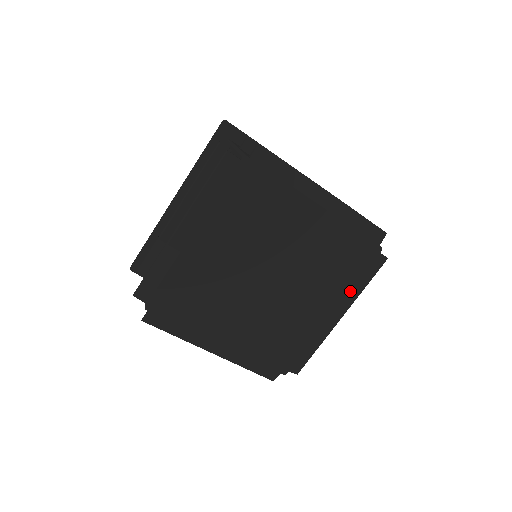
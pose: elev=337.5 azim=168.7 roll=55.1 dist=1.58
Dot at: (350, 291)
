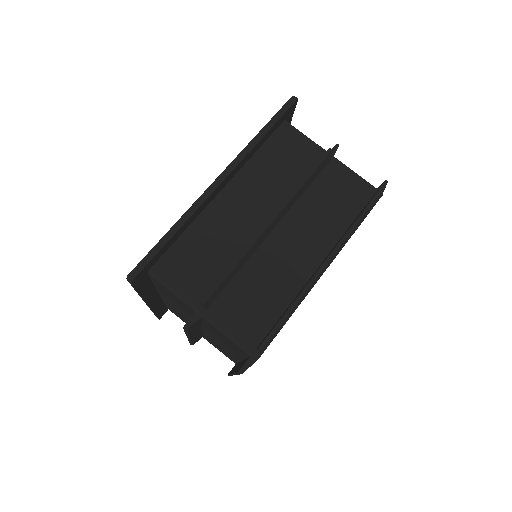
Dot at: occluded
